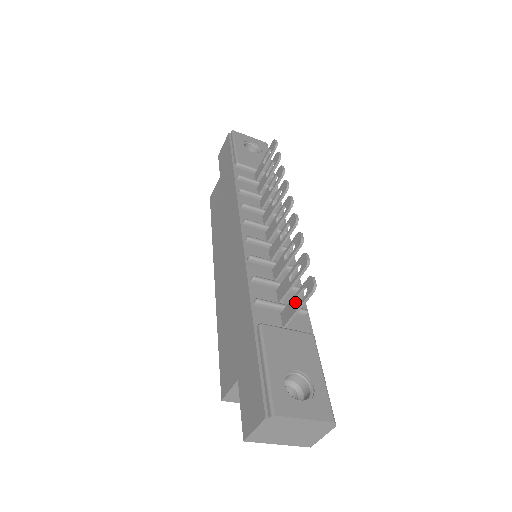
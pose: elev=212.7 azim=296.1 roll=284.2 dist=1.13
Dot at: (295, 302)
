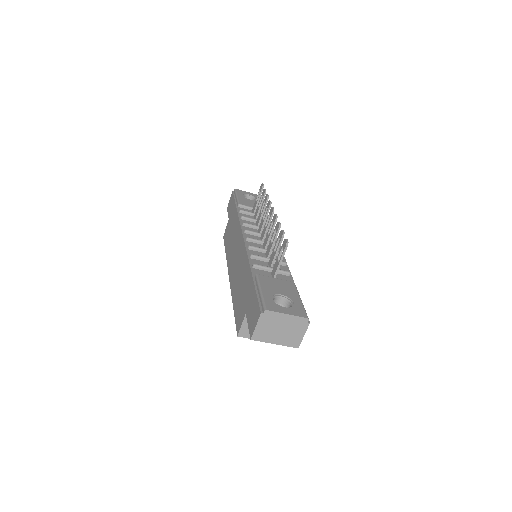
Dot at: (278, 260)
